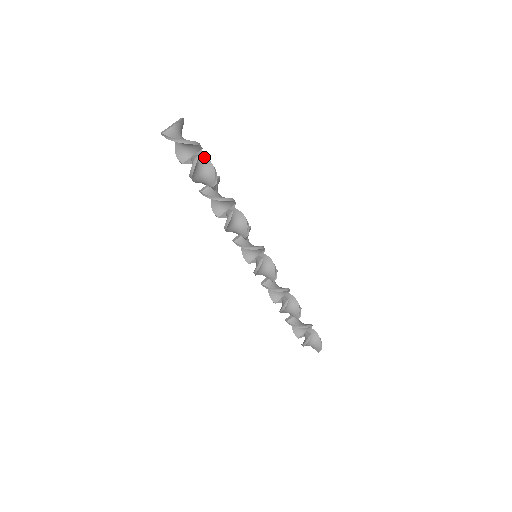
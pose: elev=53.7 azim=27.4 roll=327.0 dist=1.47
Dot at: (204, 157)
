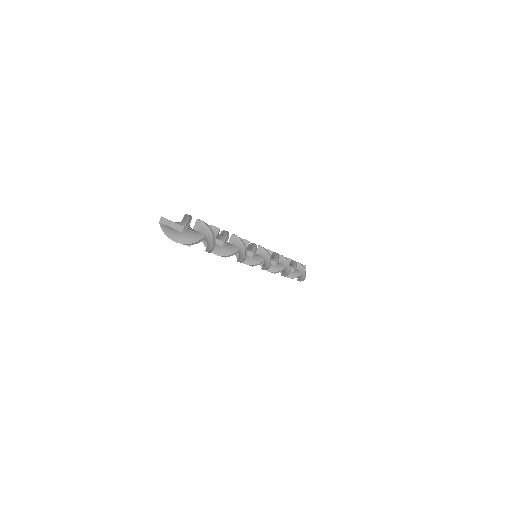
Dot at: (211, 234)
